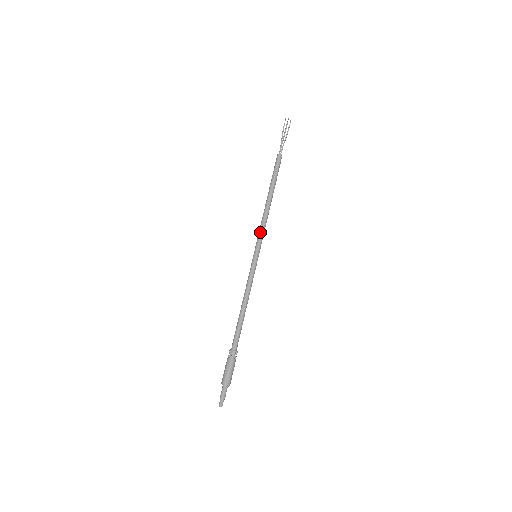
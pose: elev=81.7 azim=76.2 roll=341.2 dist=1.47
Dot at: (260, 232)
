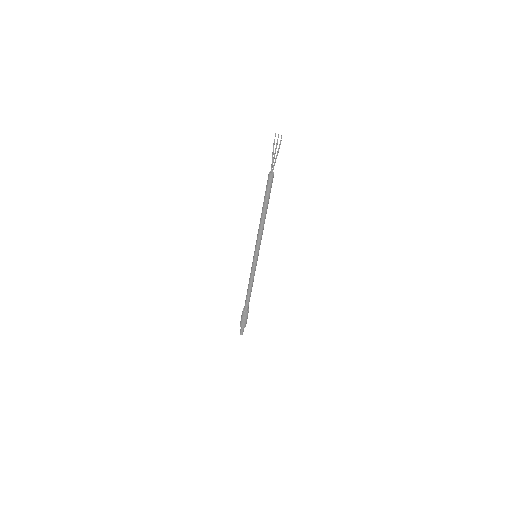
Dot at: (257, 241)
